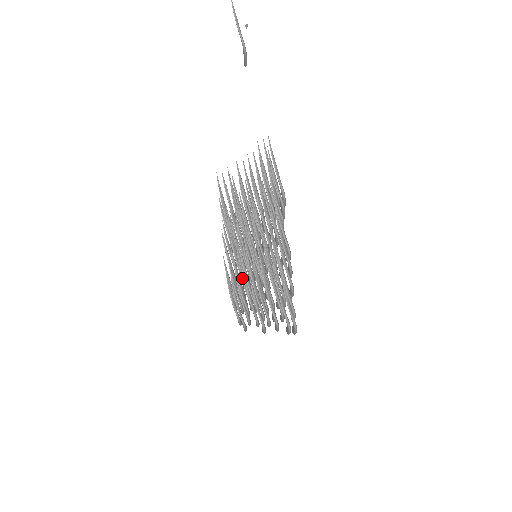
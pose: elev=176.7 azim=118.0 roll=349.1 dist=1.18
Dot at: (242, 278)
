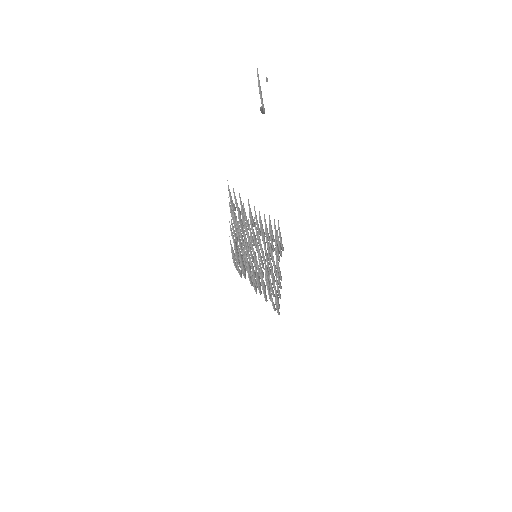
Dot at: (244, 263)
